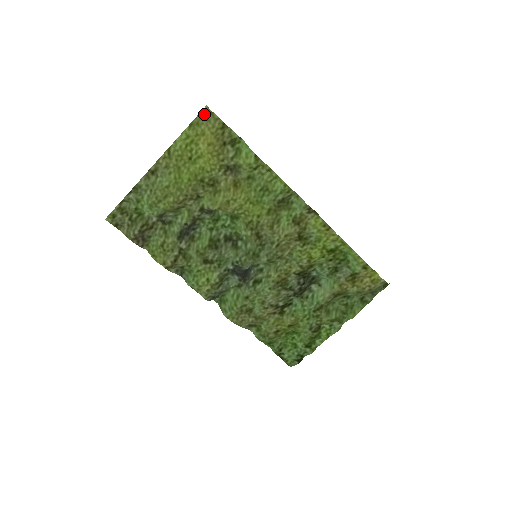
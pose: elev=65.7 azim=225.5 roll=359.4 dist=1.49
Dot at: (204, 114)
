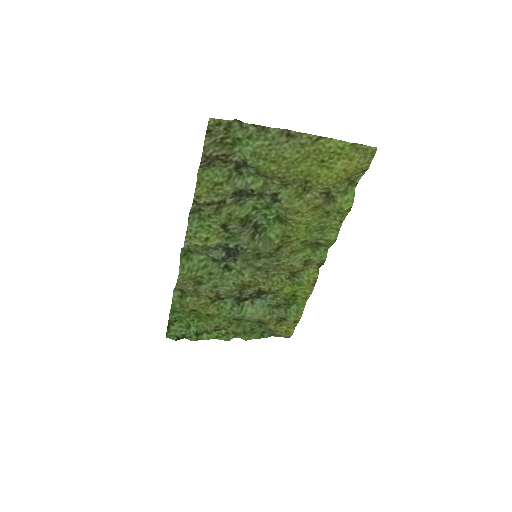
Dot at: (369, 150)
